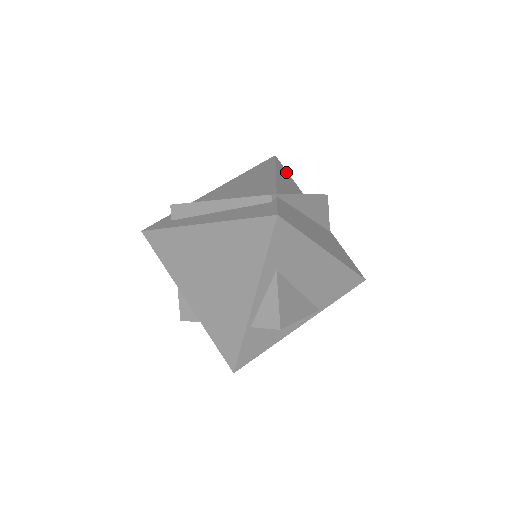
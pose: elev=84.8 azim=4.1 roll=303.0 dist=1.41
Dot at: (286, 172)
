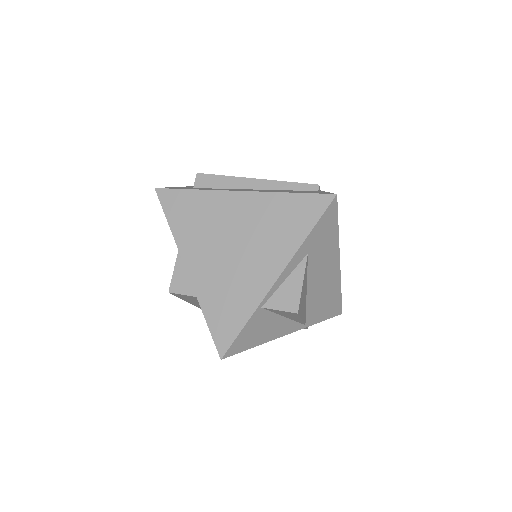
Dot at: occluded
